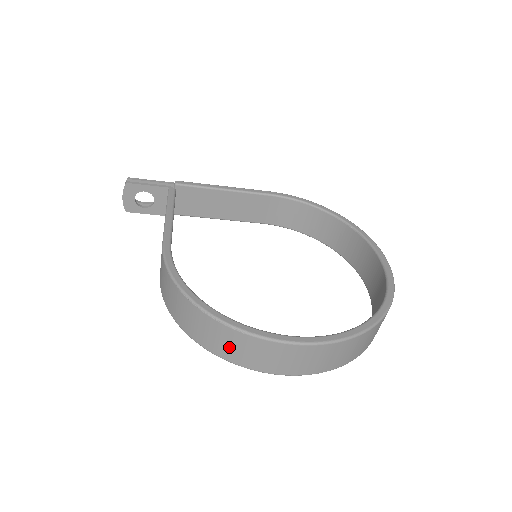
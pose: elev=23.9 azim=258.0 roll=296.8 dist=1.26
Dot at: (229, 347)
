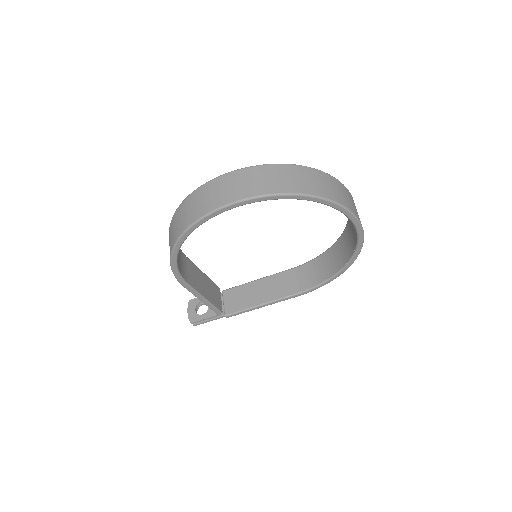
Dot at: (186, 215)
